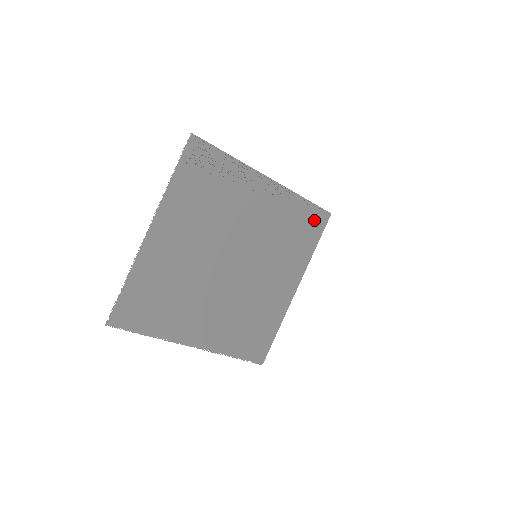
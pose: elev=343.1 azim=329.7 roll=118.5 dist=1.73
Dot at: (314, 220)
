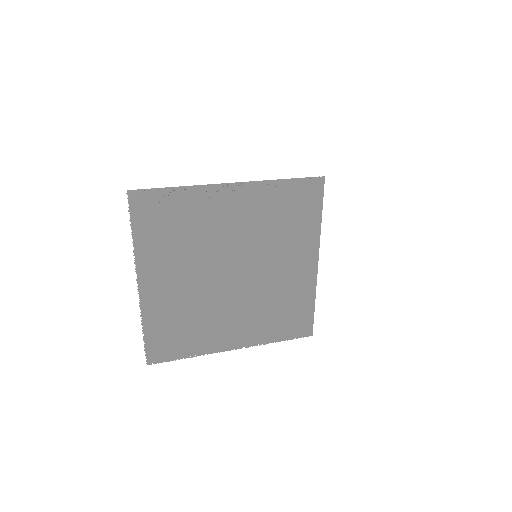
Dot at: (306, 193)
